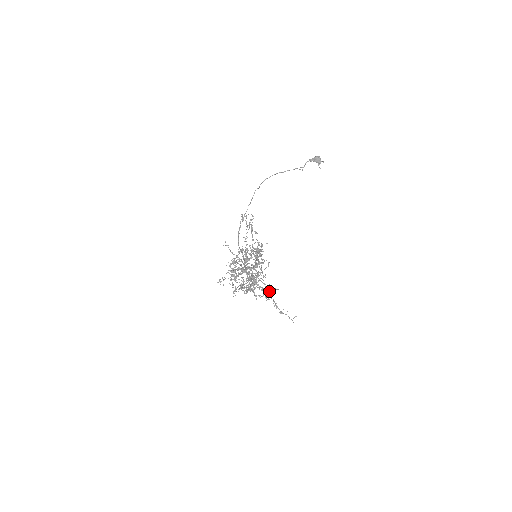
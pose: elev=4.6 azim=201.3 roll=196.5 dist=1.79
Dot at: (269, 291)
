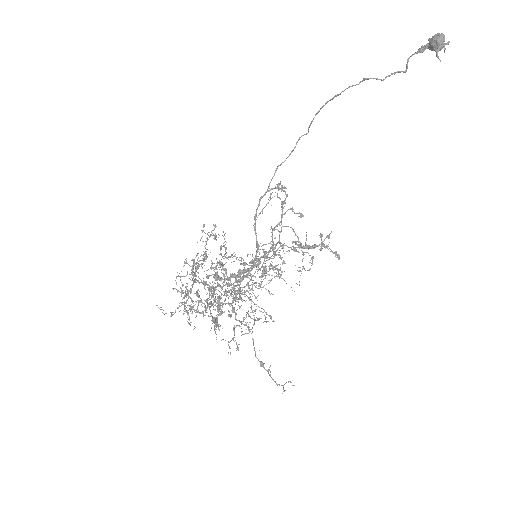
Dot at: occluded
